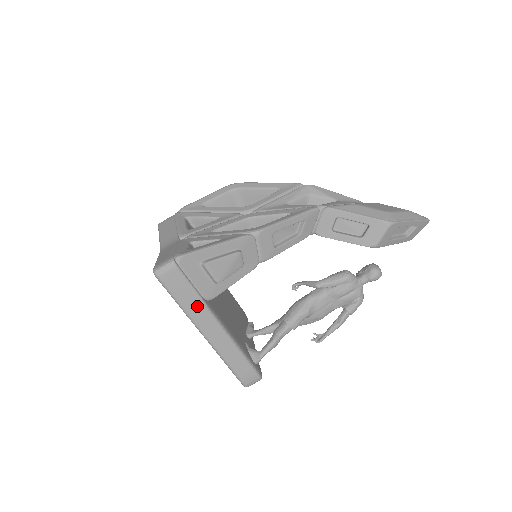
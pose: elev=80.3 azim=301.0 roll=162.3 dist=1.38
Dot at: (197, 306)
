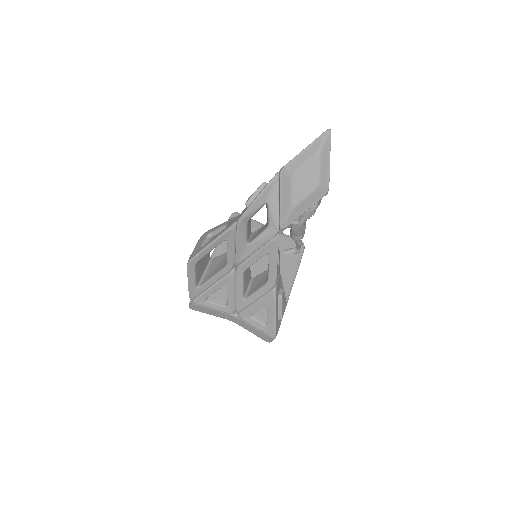
Dot at: occluded
